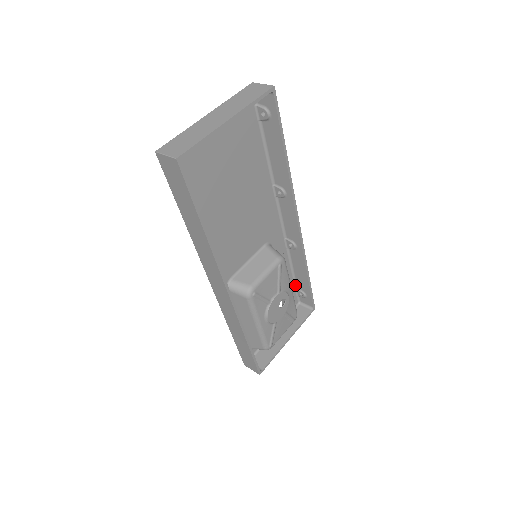
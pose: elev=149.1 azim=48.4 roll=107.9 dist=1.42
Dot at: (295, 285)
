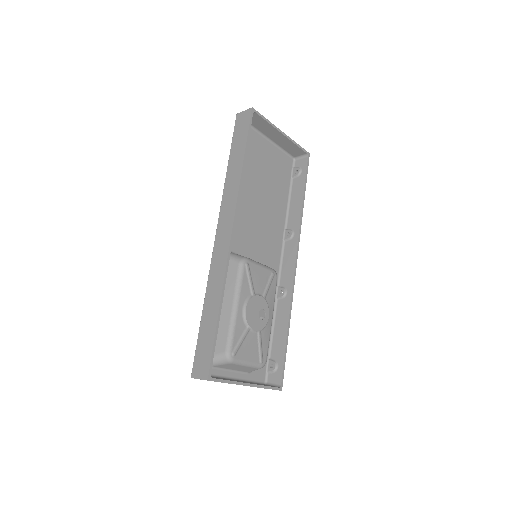
Dot at: (269, 353)
